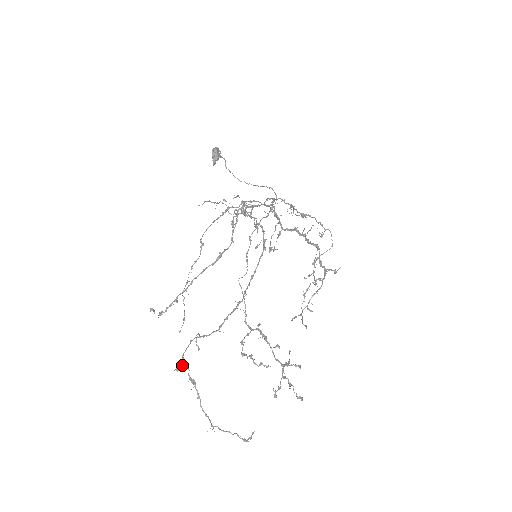
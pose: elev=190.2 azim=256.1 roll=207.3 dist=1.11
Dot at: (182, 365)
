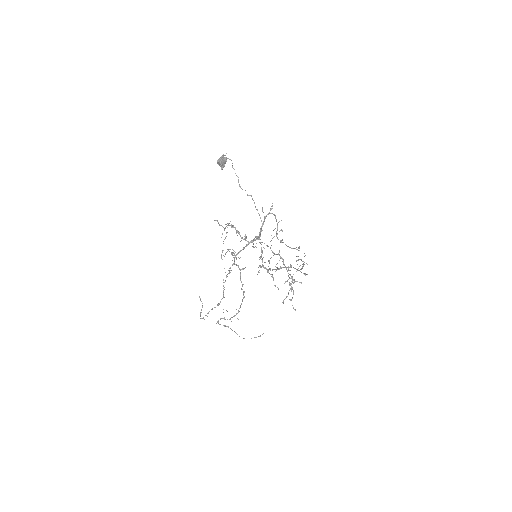
Dot at: (219, 324)
